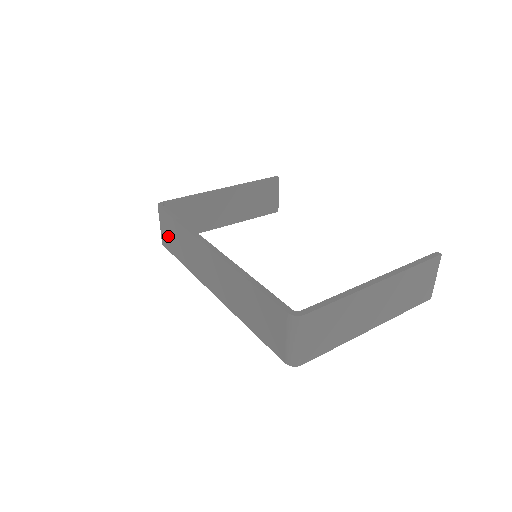
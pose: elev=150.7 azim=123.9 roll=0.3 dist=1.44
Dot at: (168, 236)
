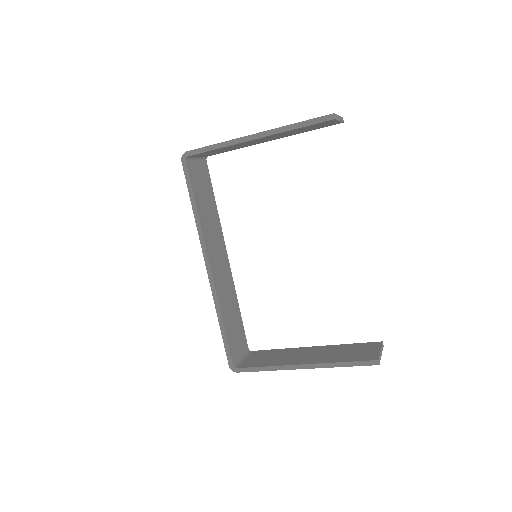
Dot at: occluded
